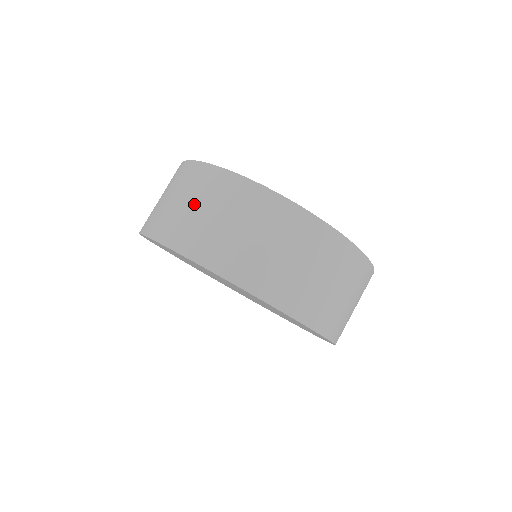
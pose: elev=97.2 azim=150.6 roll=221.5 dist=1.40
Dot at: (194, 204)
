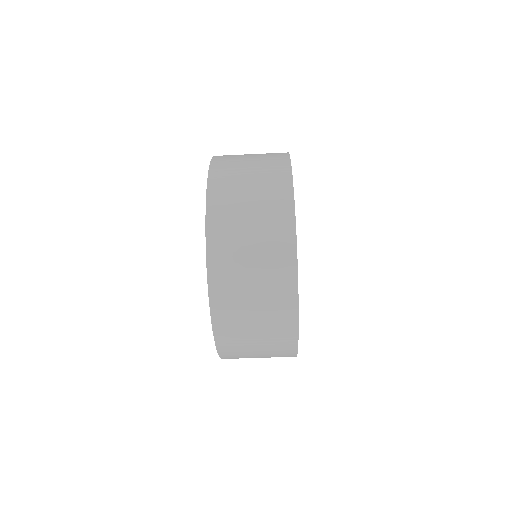
Dot at: (257, 316)
